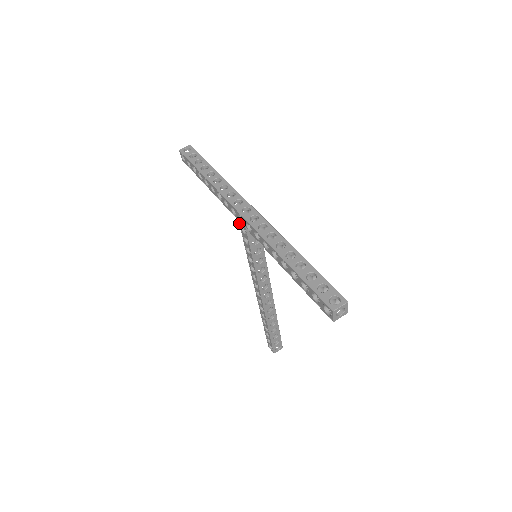
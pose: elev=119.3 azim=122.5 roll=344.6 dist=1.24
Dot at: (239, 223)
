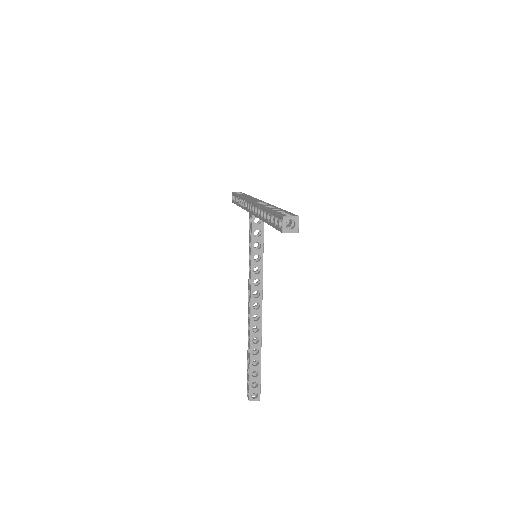
Dot at: (249, 215)
